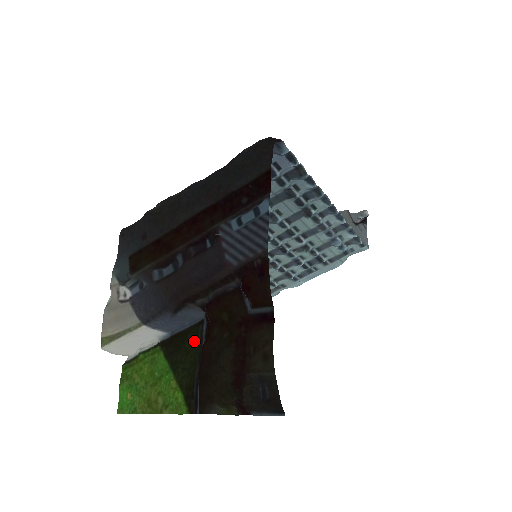
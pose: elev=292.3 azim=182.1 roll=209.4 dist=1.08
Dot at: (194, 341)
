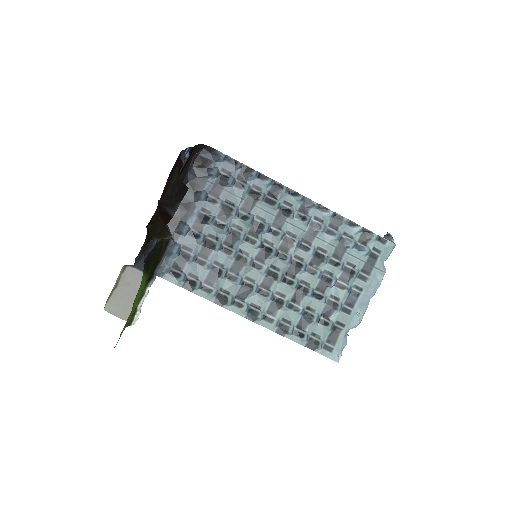
Dot at: (160, 250)
